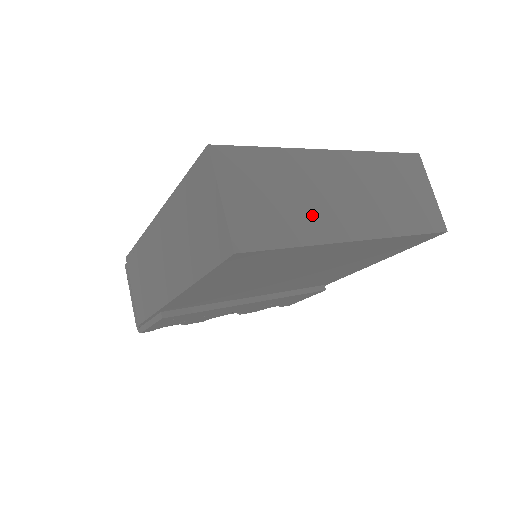
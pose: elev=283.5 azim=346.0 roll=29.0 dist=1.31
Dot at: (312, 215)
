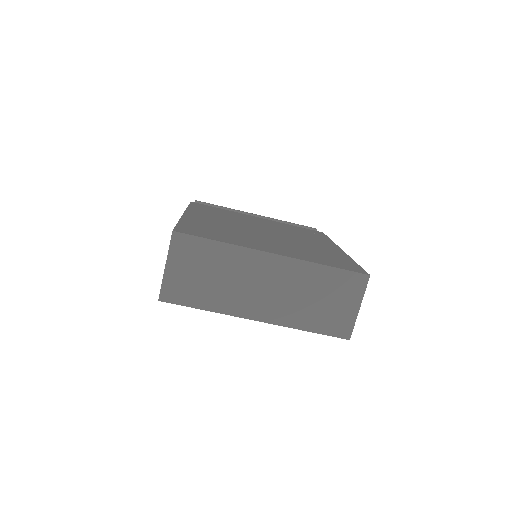
Dot at: (228, 294)
